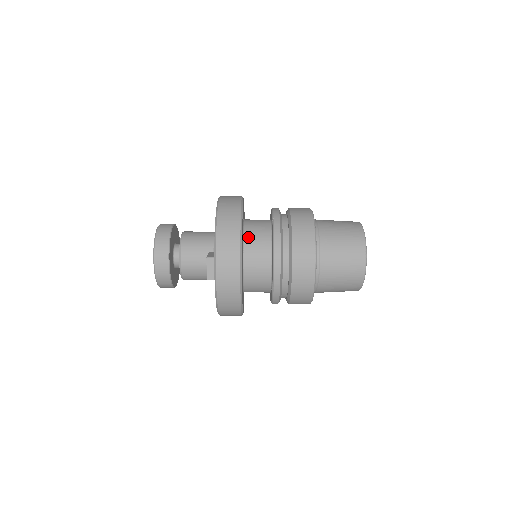
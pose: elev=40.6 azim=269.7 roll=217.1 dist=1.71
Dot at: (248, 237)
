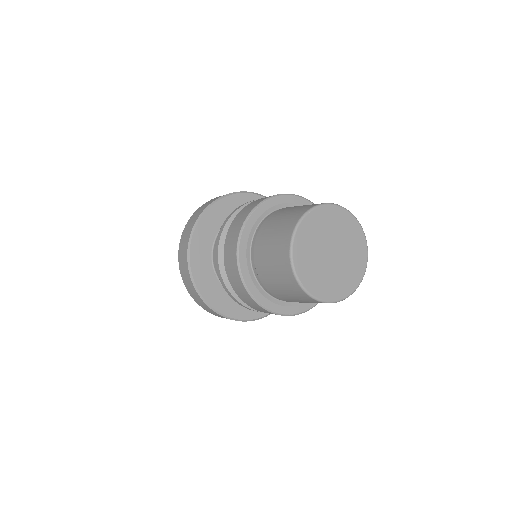
Dot at: occluded
